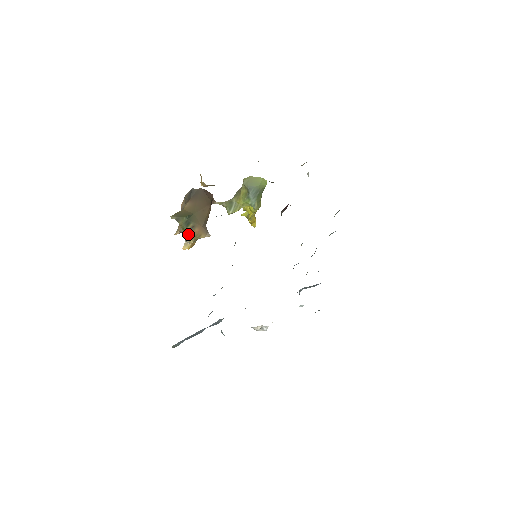
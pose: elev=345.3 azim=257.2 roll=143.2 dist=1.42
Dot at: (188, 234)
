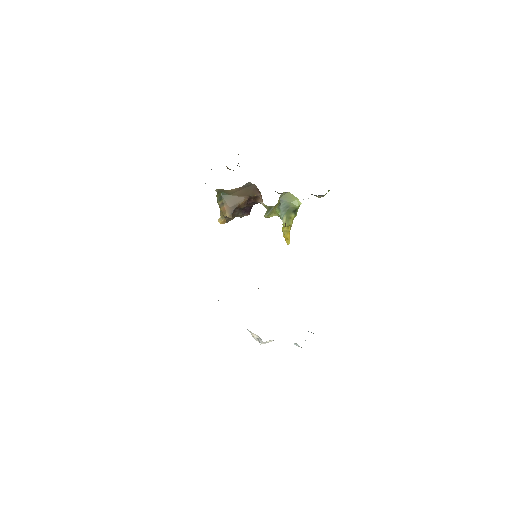
Dot at: (220, 208)
